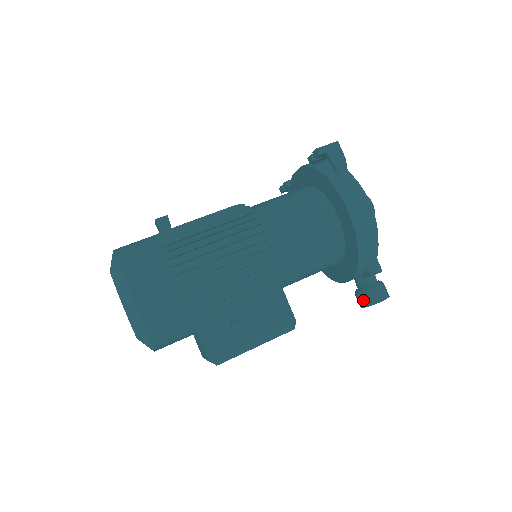
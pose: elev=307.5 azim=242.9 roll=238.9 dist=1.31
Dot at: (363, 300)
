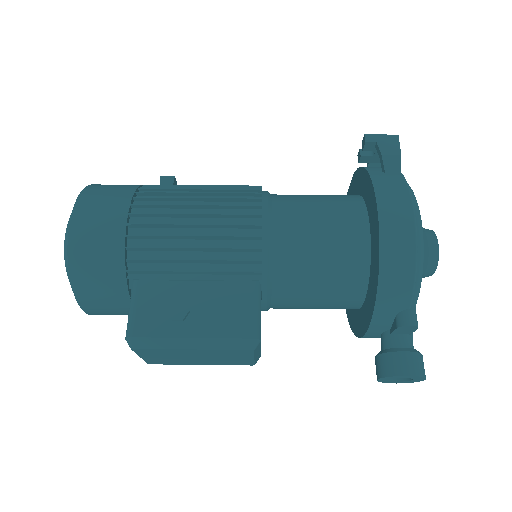
Dot at: (380, 366)
